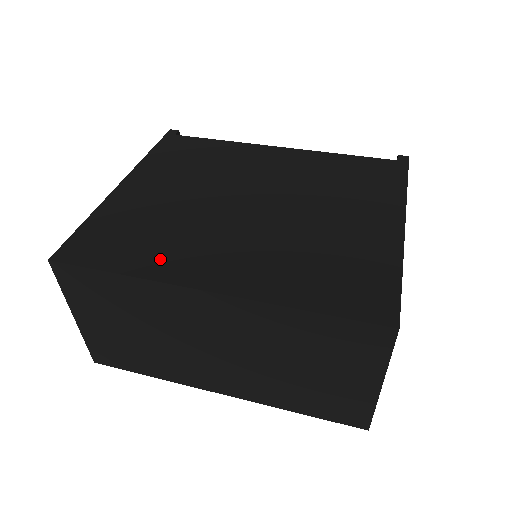
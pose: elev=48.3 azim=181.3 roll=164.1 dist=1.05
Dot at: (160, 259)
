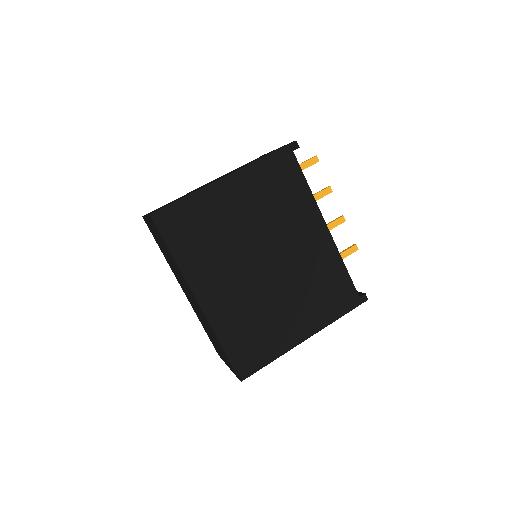
Dot at: (196, 263)
